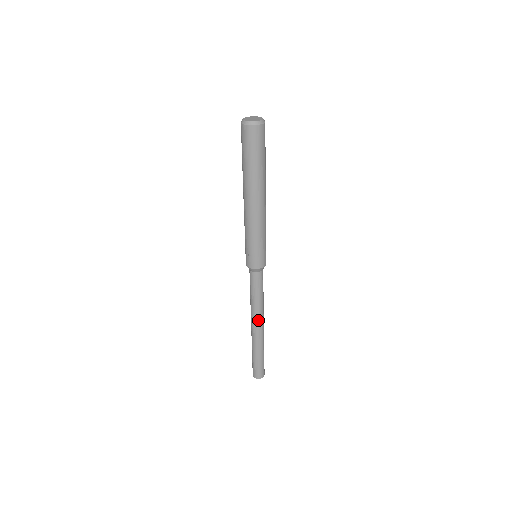
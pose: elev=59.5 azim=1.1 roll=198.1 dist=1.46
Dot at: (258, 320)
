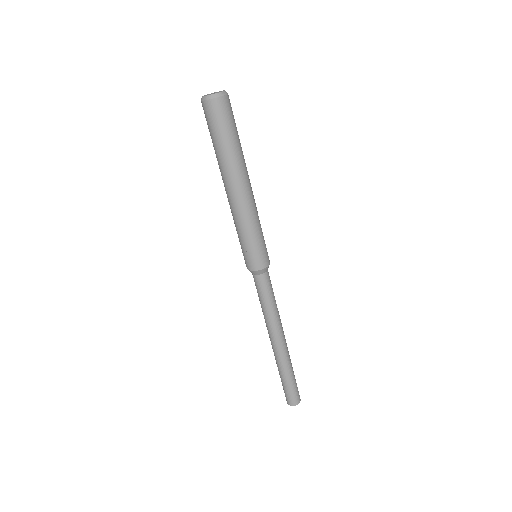
Dot at: (277, 332)
